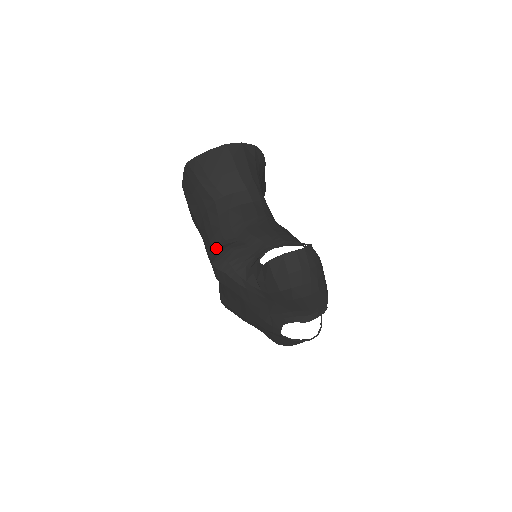
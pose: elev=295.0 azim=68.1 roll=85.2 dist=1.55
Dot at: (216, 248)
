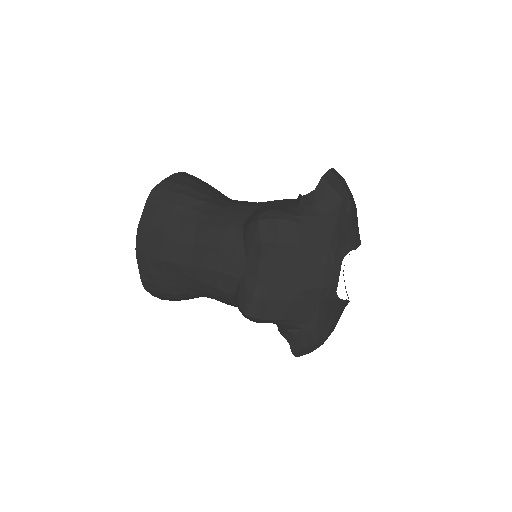
Dot at: (240, 226)
